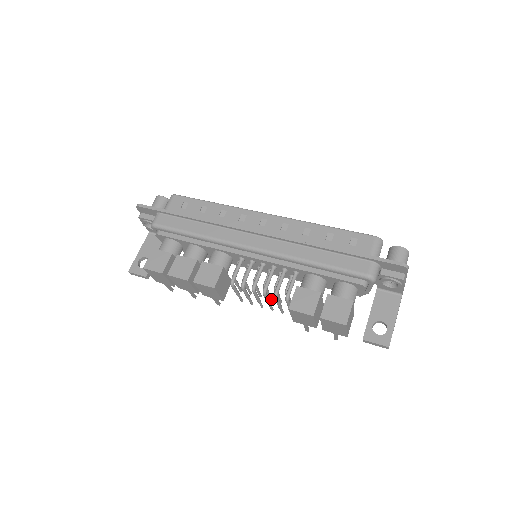
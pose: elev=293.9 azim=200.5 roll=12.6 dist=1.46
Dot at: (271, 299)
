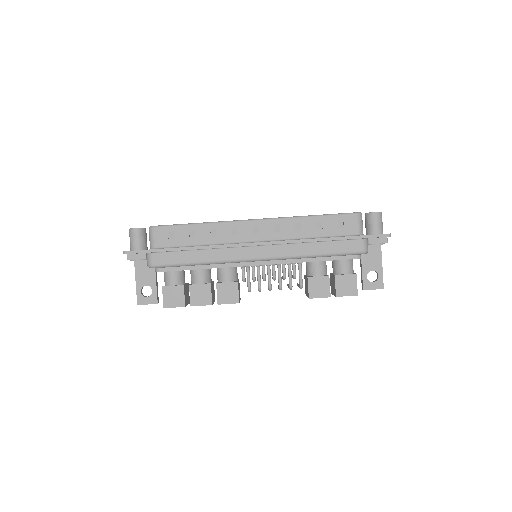
Dot at: occluded
